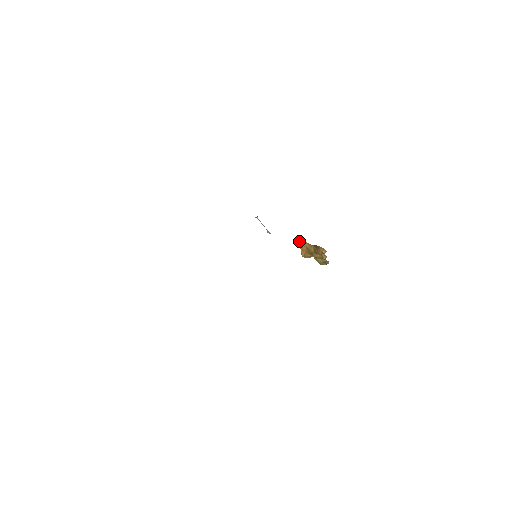
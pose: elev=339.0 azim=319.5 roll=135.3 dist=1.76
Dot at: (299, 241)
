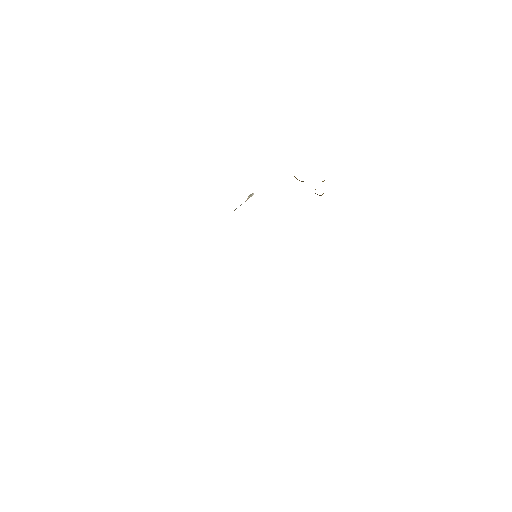
Dot at: occluded
